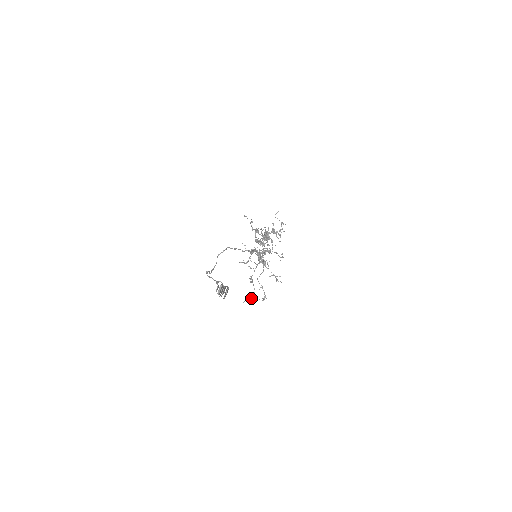
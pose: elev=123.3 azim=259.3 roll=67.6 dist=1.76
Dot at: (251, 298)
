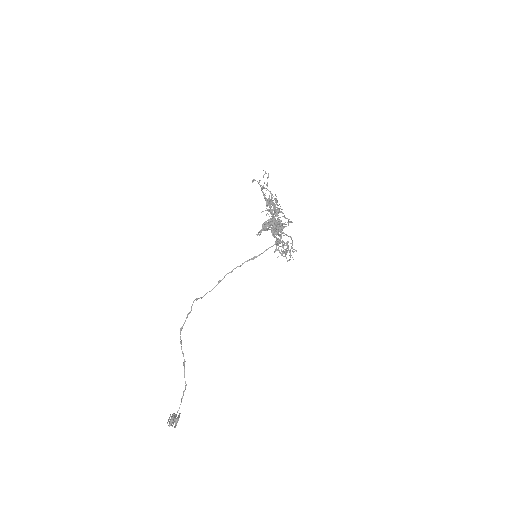
Dot at: occluded
